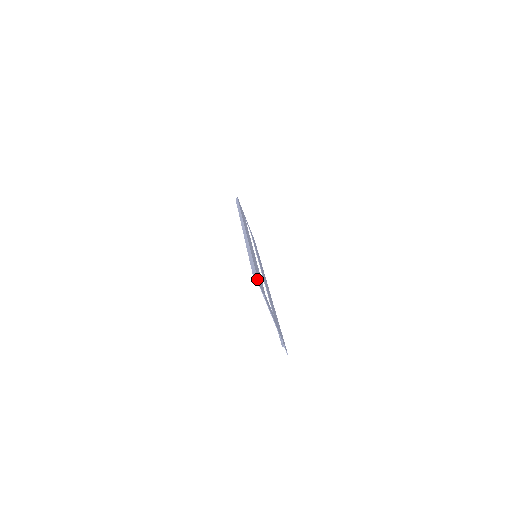
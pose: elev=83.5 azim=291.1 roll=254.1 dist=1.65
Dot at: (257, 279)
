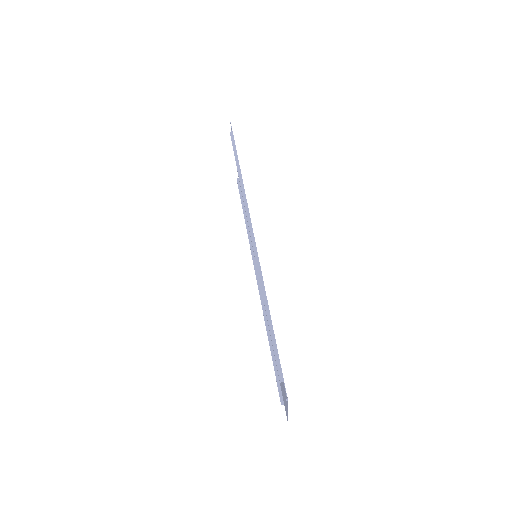
Dot at: (285, 391)
